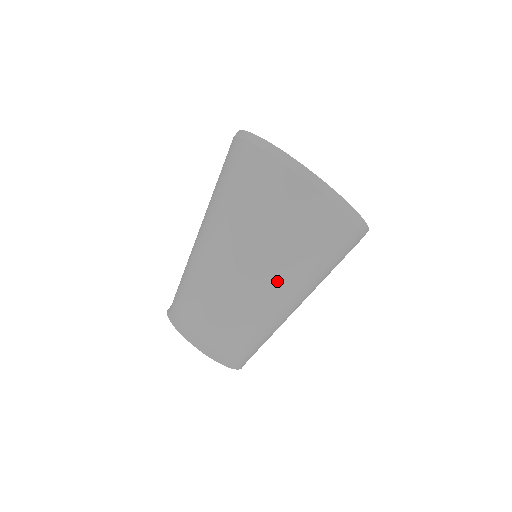
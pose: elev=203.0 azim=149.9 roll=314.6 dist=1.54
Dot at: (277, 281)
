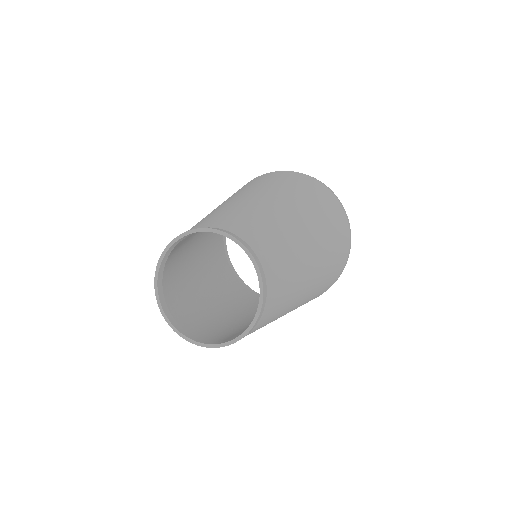
Dot at: (316, 248)
